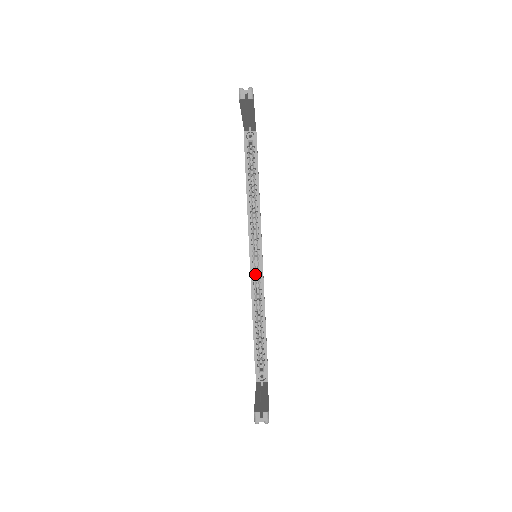
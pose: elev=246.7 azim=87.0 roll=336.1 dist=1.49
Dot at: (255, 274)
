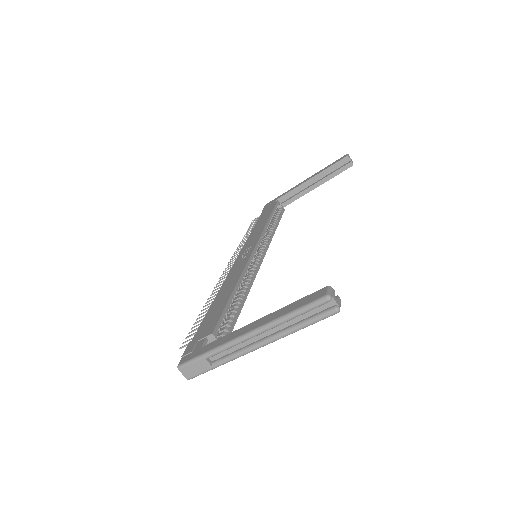
Dot at: occluded
